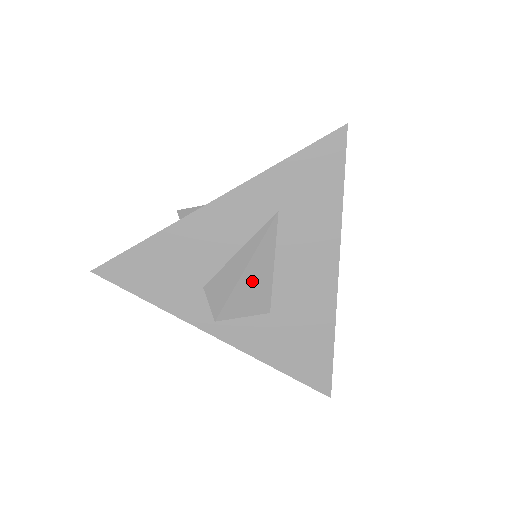
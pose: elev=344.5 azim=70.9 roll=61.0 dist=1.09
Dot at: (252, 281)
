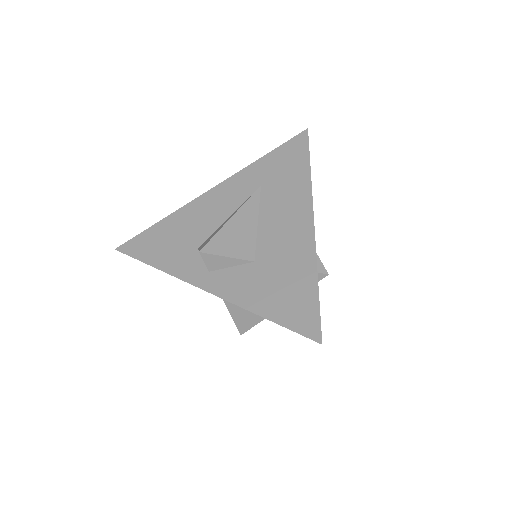
Dot at: (237, 229)
